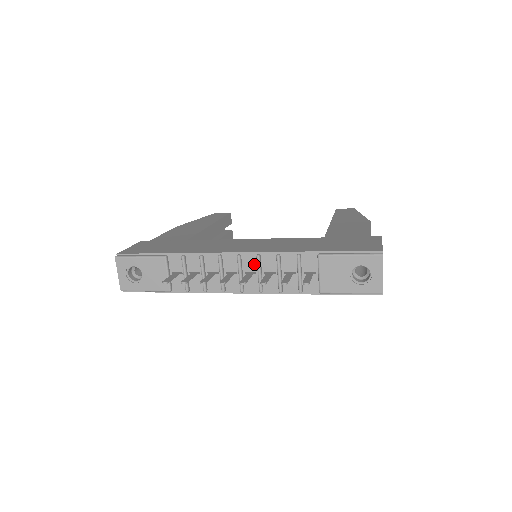
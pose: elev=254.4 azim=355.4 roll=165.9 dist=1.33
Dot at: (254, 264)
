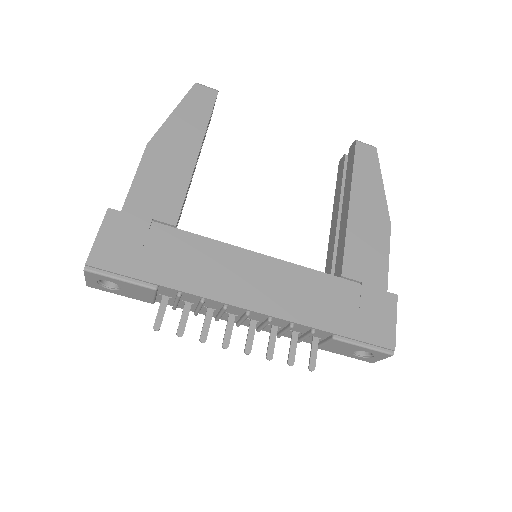
Dot at: (261, 319)
